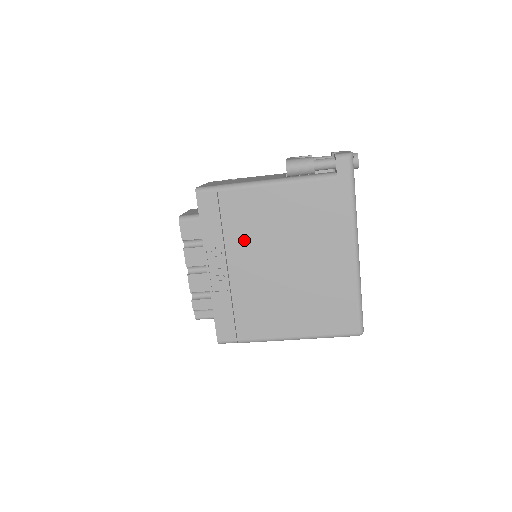
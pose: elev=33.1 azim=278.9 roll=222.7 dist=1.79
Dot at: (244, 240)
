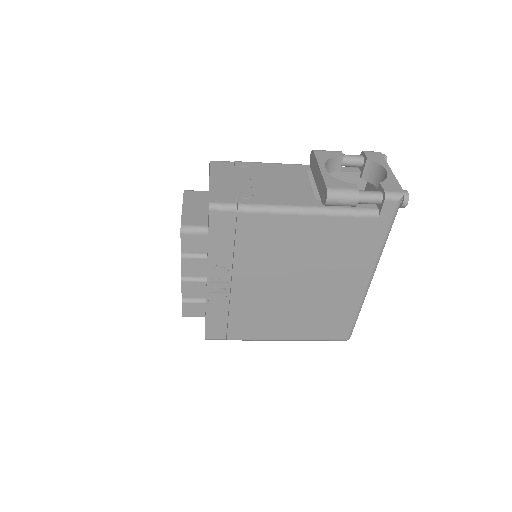
Dot at: (256, 261)
